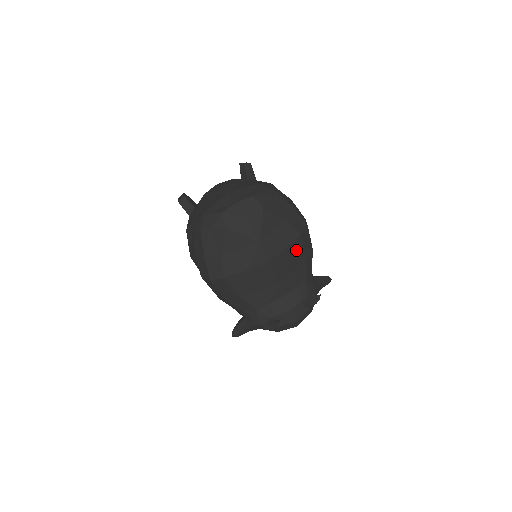
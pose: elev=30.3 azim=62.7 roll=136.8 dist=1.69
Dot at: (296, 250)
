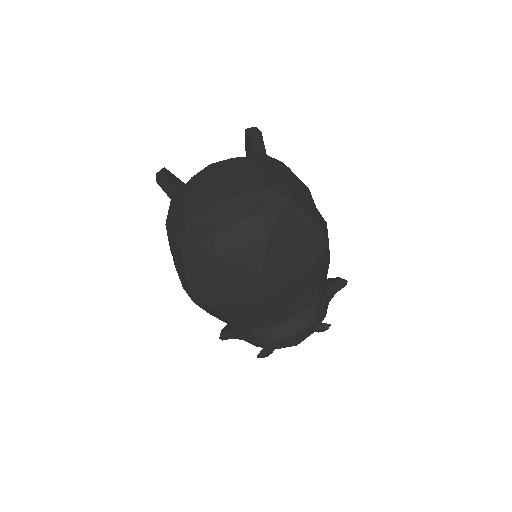
Dot at: (308, 276)
